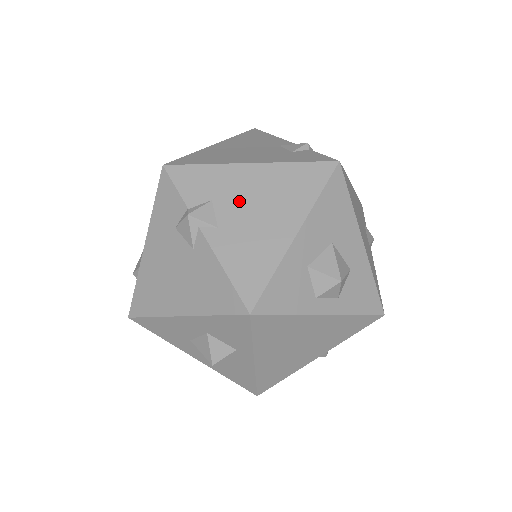
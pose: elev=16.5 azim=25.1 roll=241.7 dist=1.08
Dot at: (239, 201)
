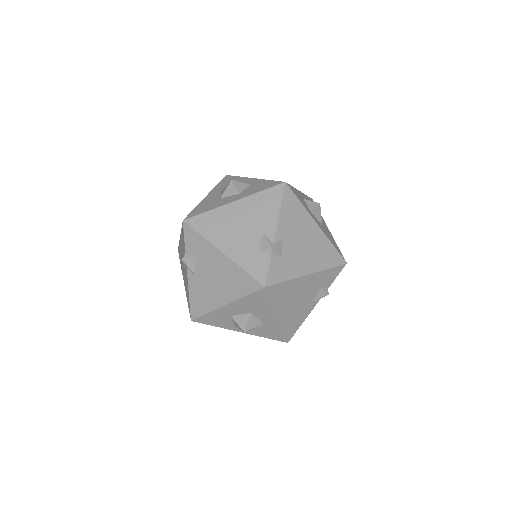
Dot at: (208, 269)
